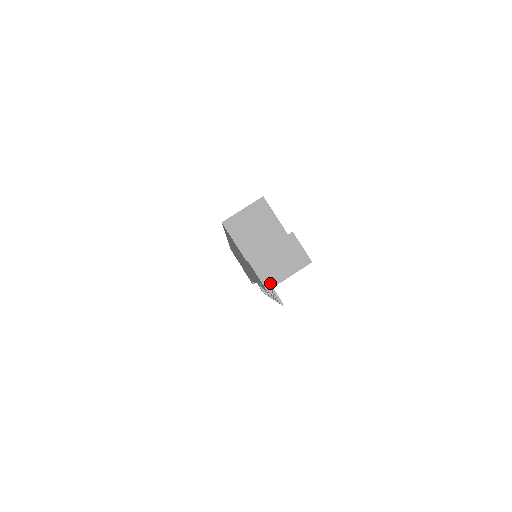
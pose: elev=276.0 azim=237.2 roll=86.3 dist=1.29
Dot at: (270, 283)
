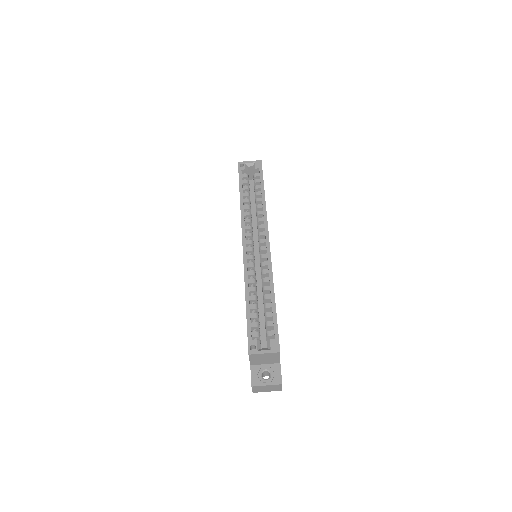
Dot at: (256, 392)
